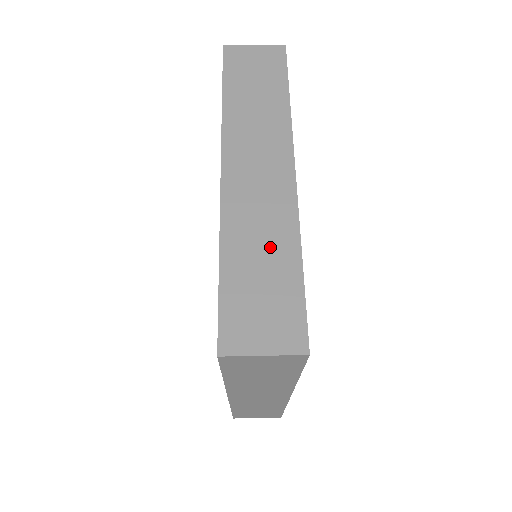
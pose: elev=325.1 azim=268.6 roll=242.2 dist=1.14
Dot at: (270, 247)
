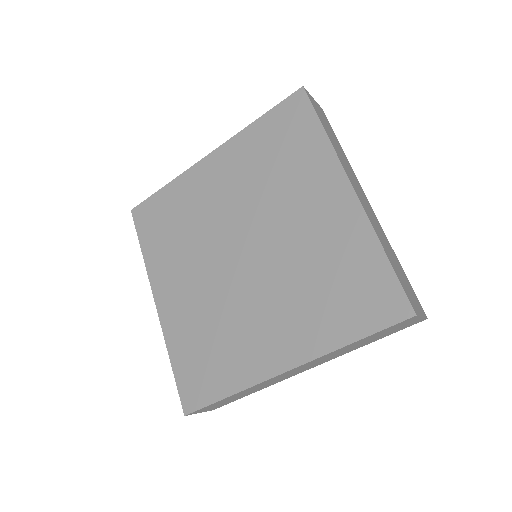
Dot at: occluded
